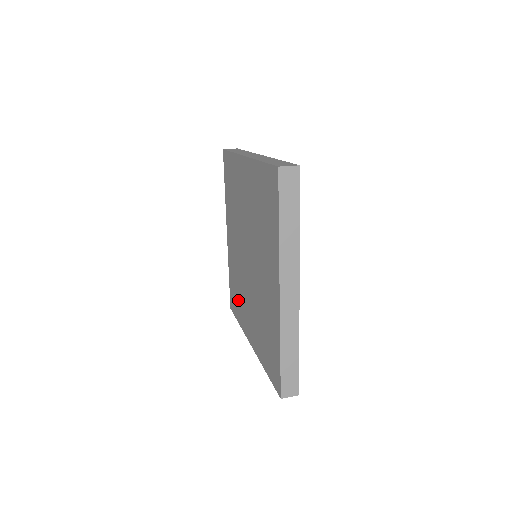
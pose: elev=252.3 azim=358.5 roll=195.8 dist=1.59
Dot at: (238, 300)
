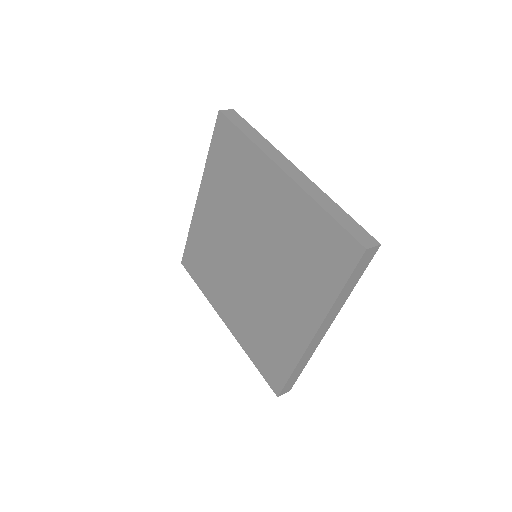
Dot at: (206, 272)
